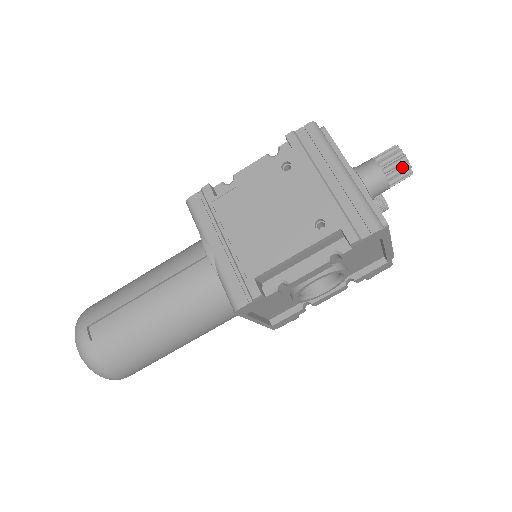
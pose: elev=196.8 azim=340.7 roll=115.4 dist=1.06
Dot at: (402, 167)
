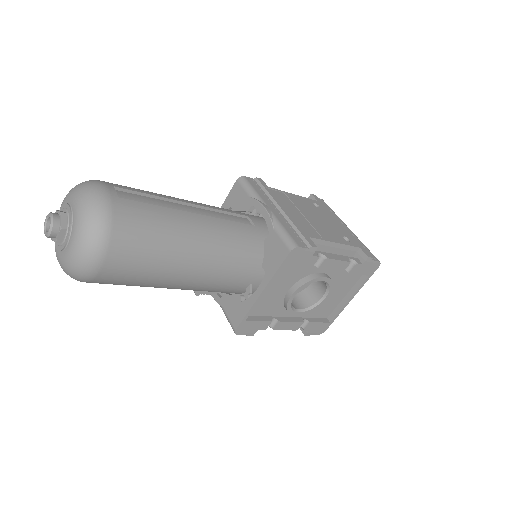
Dot at: occluded
